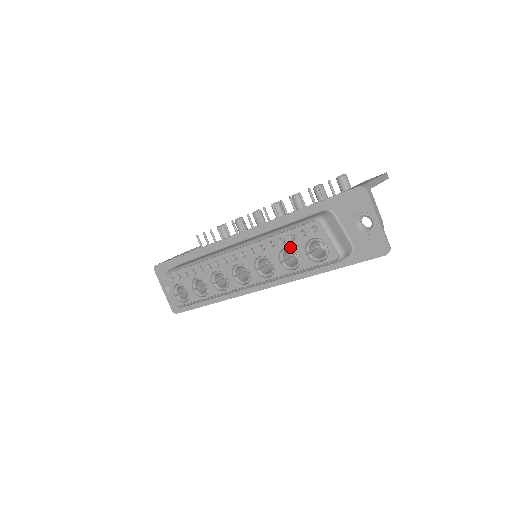
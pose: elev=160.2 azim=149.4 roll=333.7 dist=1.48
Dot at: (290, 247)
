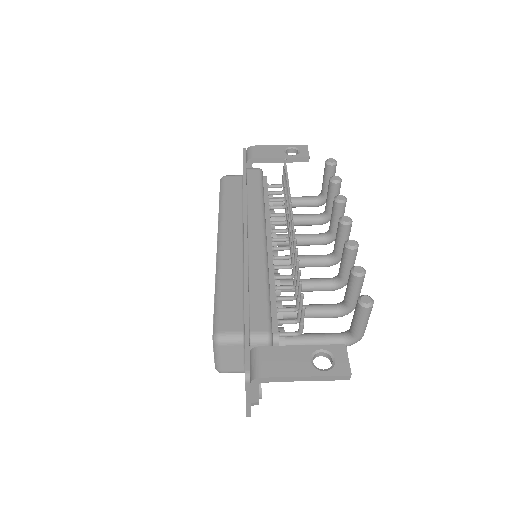
Dot at: occluded
